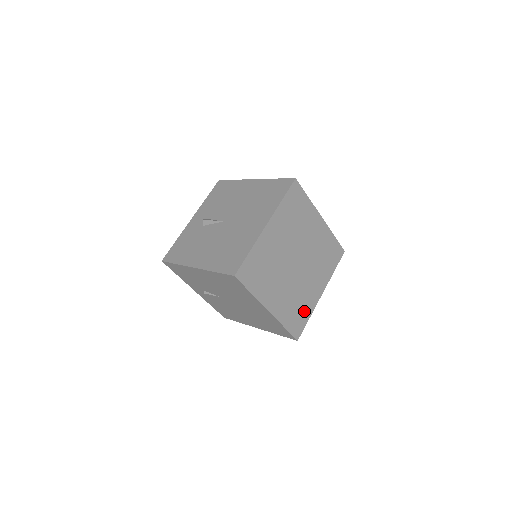
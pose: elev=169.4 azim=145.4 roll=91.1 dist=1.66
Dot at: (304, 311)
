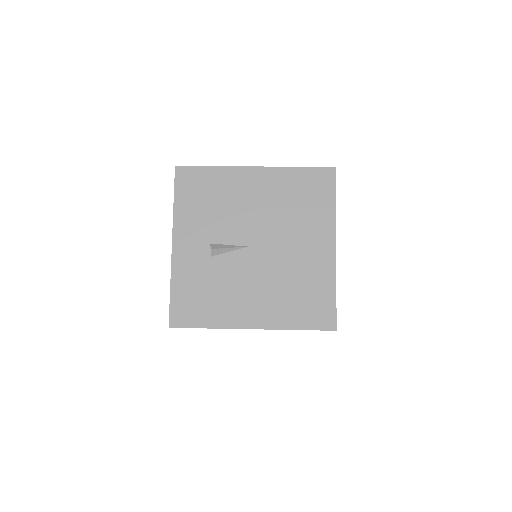
Dot at: occluded
